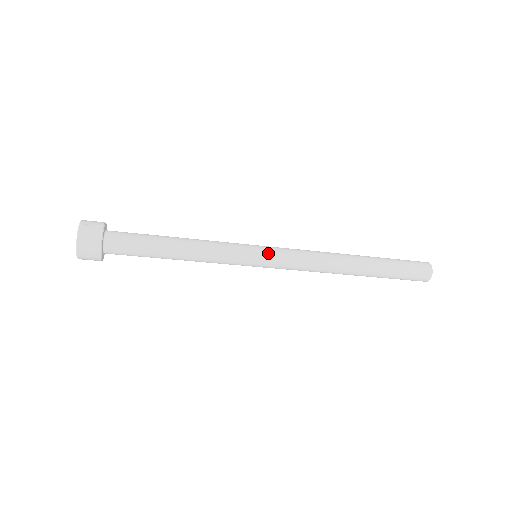
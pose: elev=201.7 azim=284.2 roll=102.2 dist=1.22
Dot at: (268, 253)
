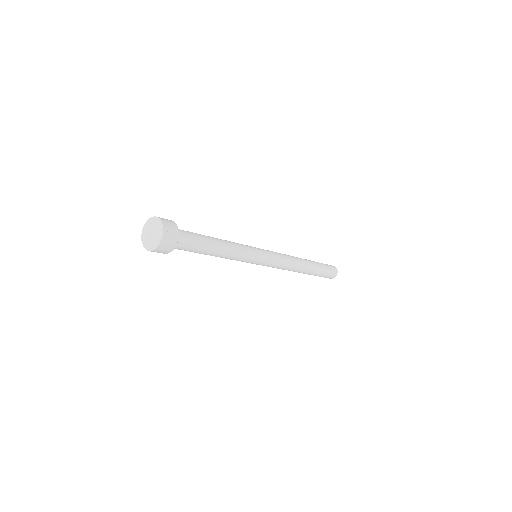
Dot at: (267, 258)
